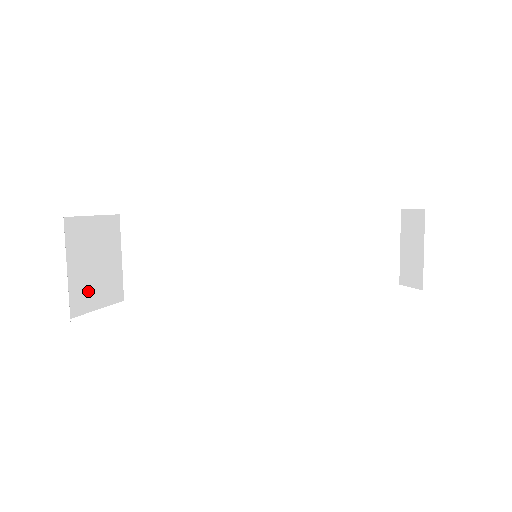
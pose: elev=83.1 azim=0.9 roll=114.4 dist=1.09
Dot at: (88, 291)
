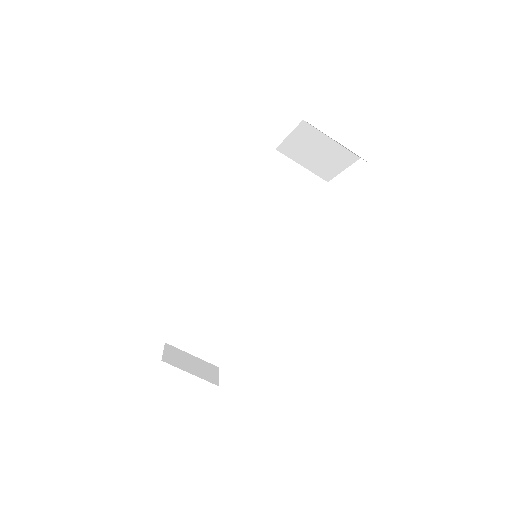
Dot at: (213, 347)
